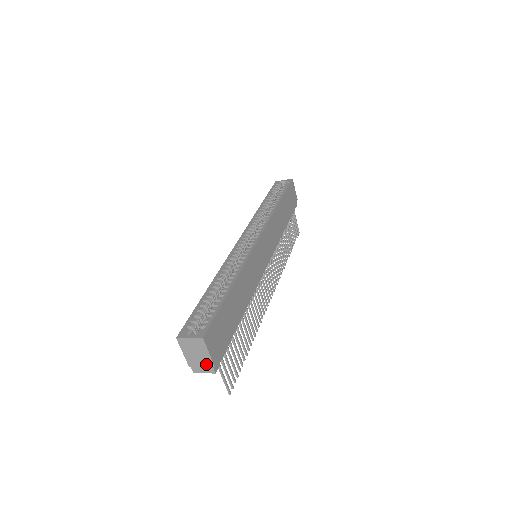
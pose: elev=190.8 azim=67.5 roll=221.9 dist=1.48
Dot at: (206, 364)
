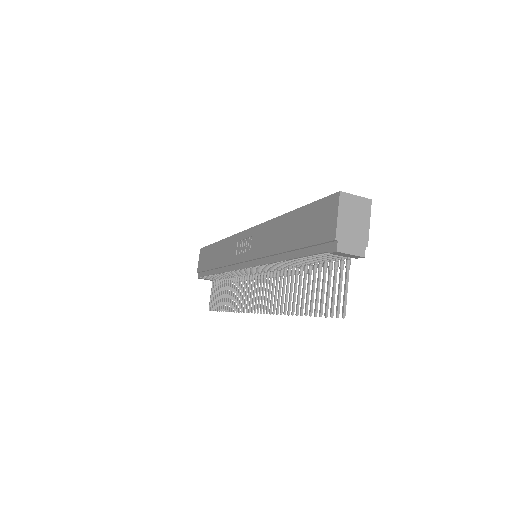
Dot at: (359, 240)
